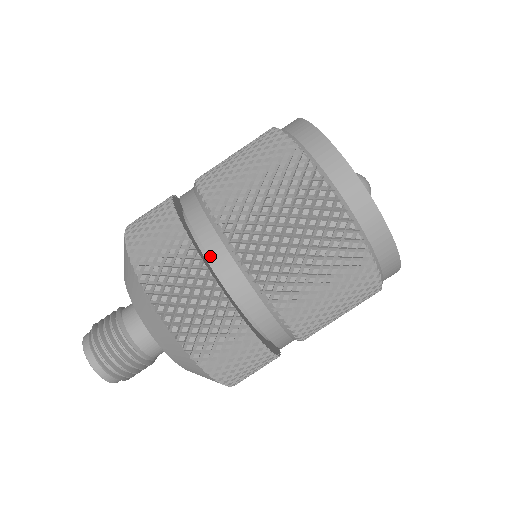
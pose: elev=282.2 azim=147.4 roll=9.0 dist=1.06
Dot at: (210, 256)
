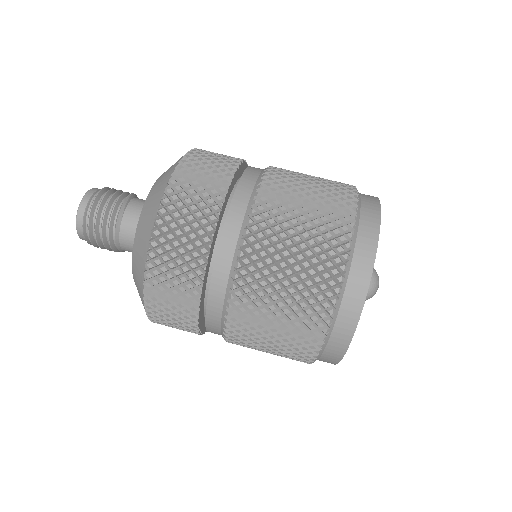
Dot at: (211, 284)
